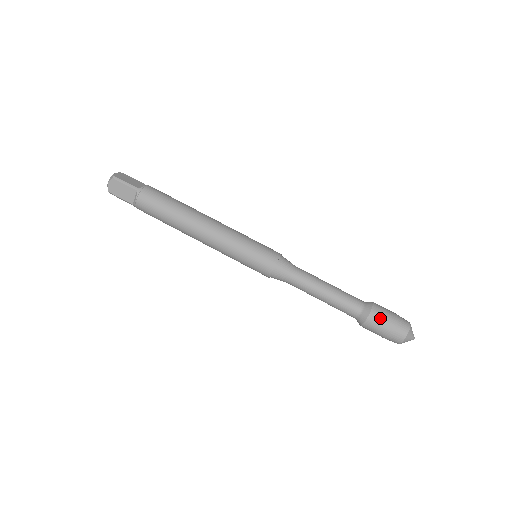
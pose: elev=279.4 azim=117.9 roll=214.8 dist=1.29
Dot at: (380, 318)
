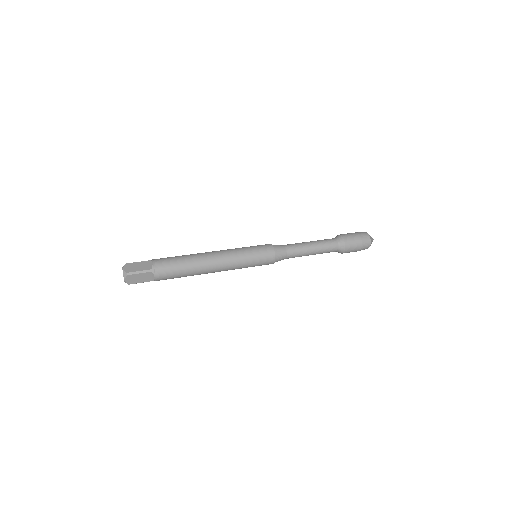
Dot at: (346, 234)
